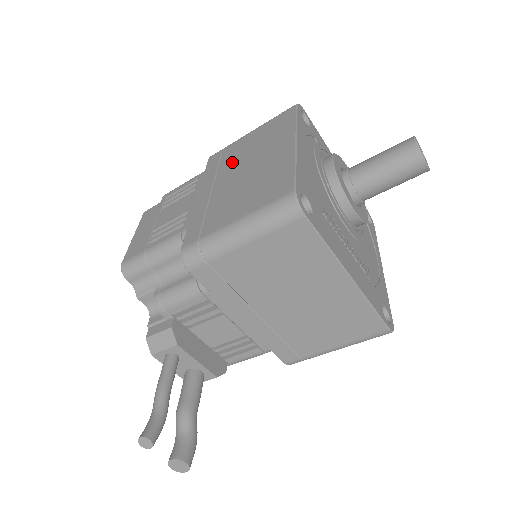
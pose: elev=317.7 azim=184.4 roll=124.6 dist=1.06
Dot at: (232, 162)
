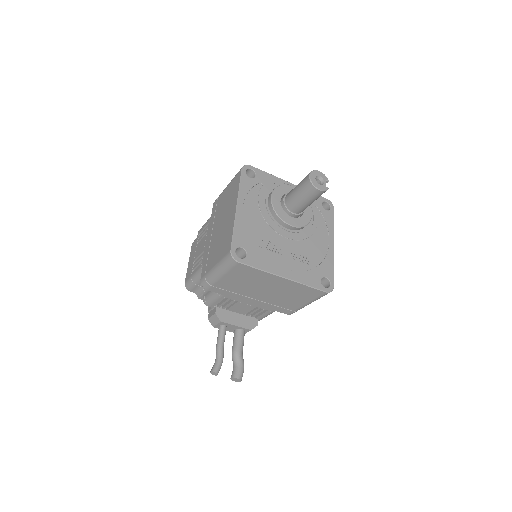
Dot at: (219, 214)
